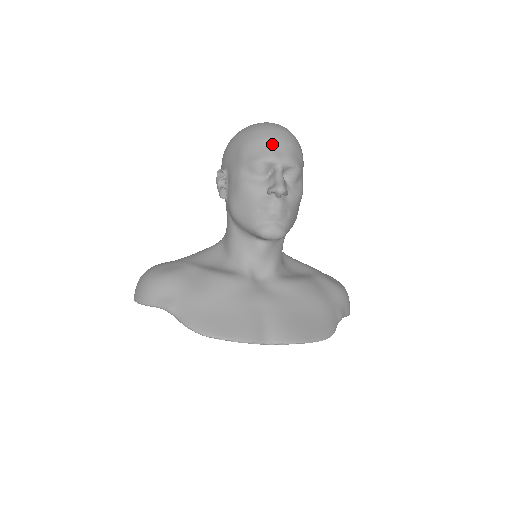
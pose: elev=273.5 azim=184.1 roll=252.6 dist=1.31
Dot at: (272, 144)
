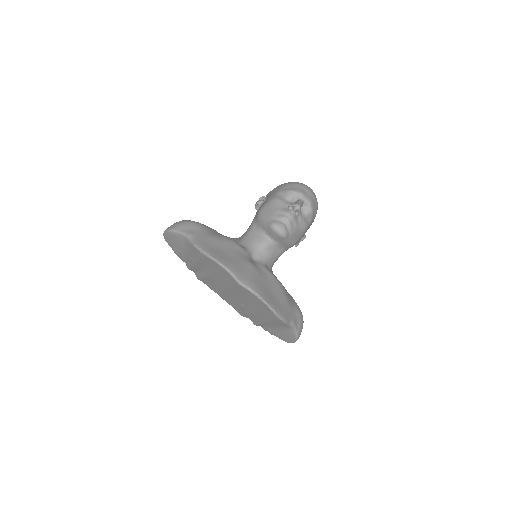
Dot at: (304, 189)
